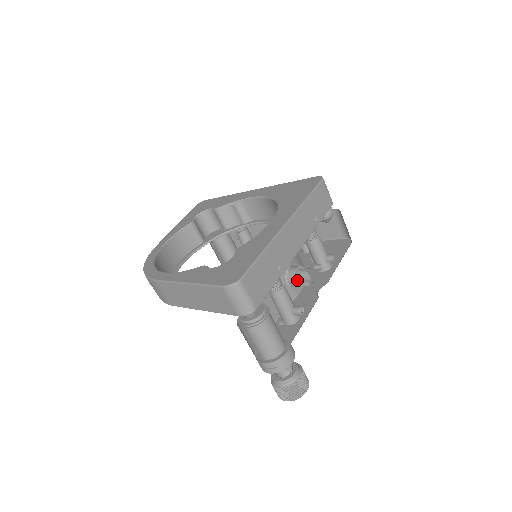
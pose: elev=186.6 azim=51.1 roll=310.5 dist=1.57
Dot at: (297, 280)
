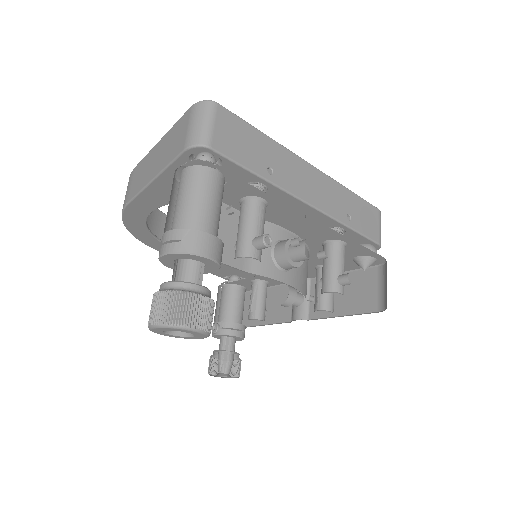
Dot at: (286, 247)
